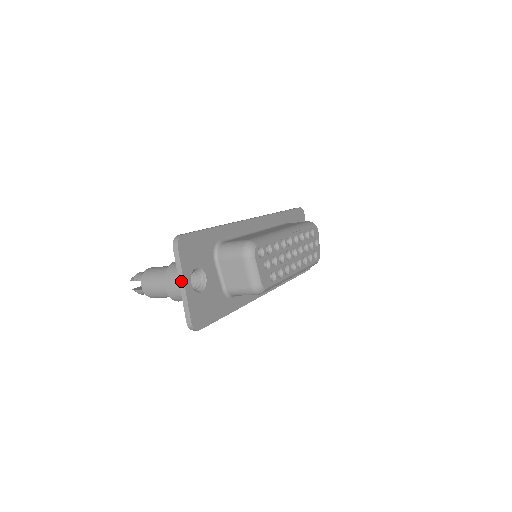
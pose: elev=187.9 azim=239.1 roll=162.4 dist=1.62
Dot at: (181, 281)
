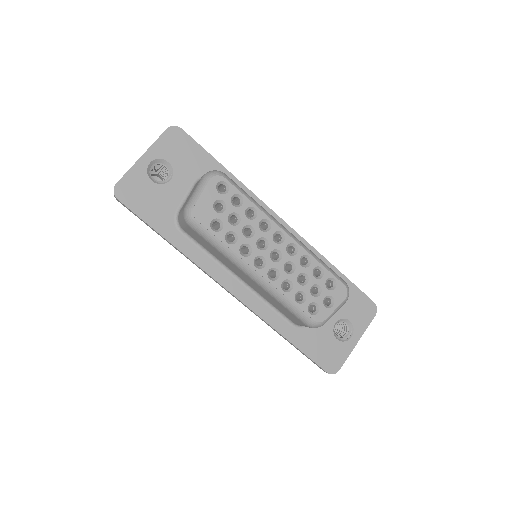
Dot at: (145, 153)
